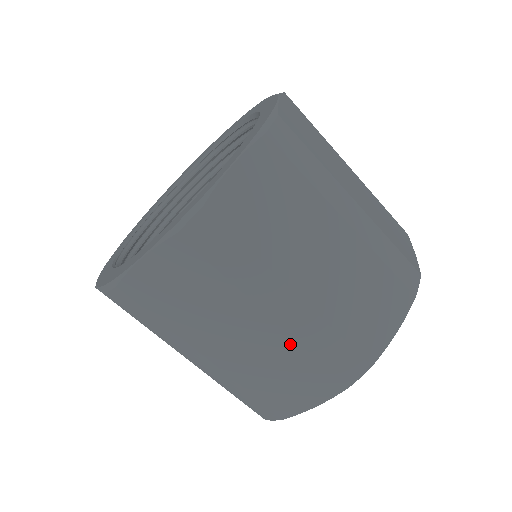
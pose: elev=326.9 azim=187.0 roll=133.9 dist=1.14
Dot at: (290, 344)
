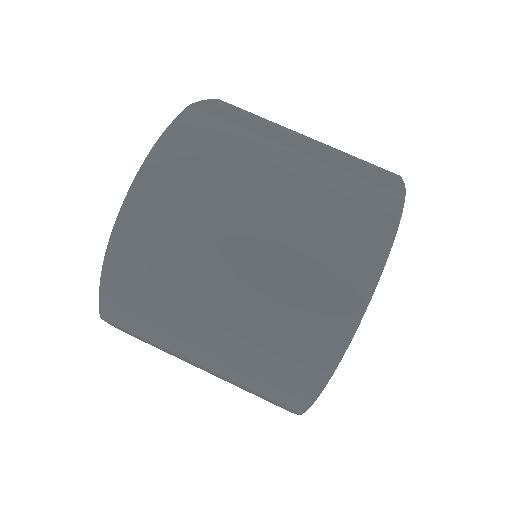
Dot at: (315, 190)
